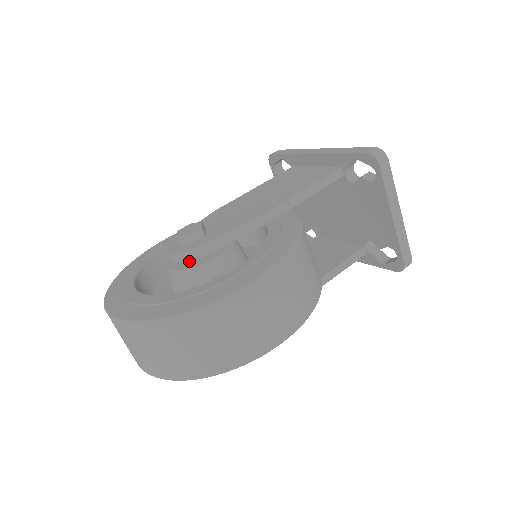
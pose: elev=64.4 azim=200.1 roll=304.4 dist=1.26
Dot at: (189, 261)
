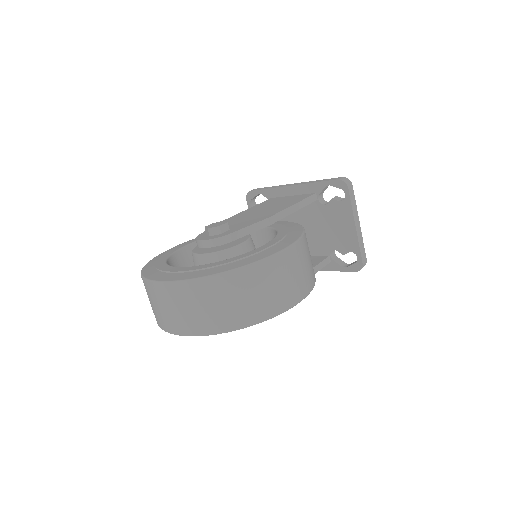
Dot at: (218, 247)
